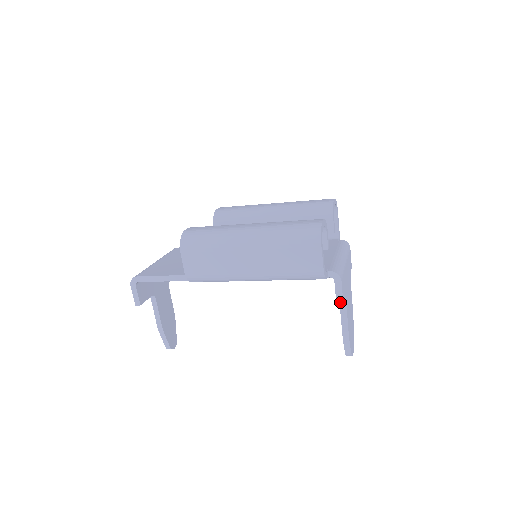
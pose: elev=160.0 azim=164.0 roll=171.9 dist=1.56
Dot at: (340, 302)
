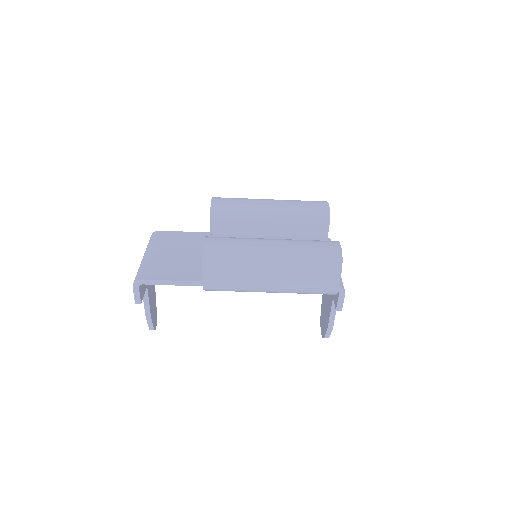
Dot at: (339, 309)
